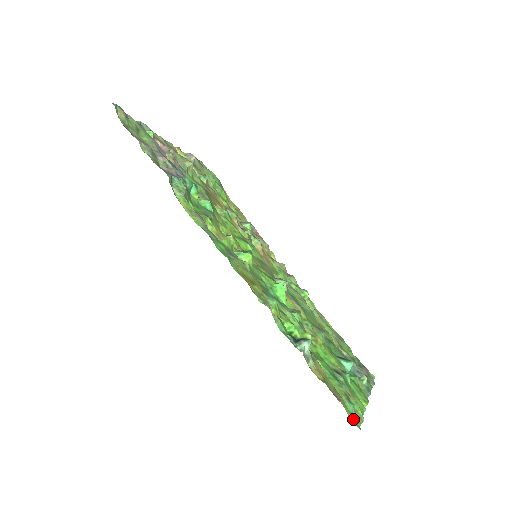
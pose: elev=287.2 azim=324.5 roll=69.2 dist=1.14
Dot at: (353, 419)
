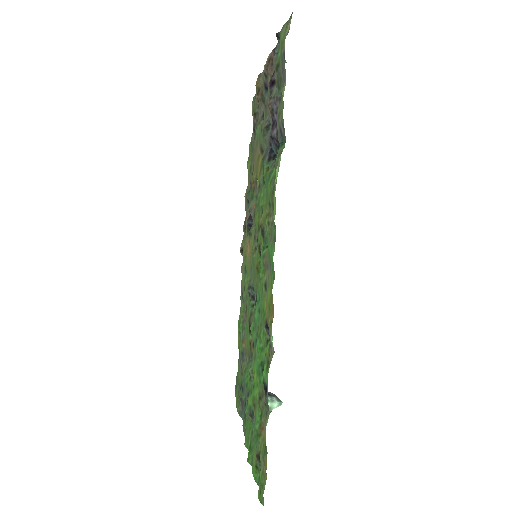
Dot at: (263, 493)
